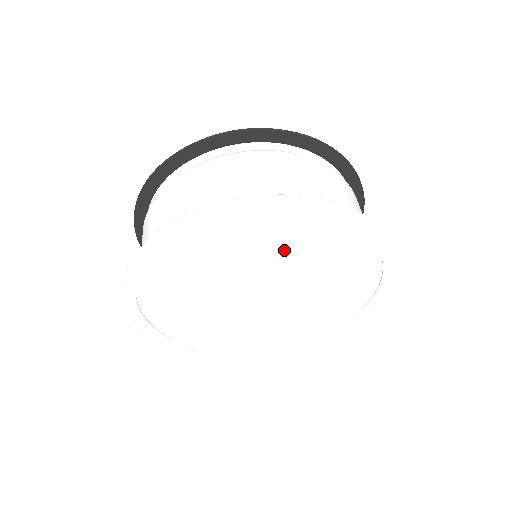
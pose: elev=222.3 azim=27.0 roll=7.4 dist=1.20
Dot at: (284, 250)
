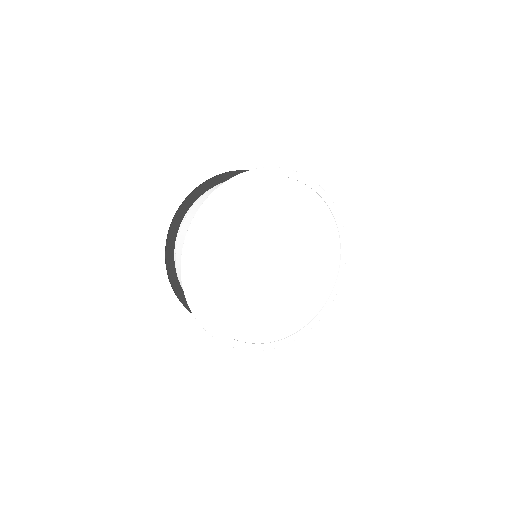
Dot at: (256, 218)
